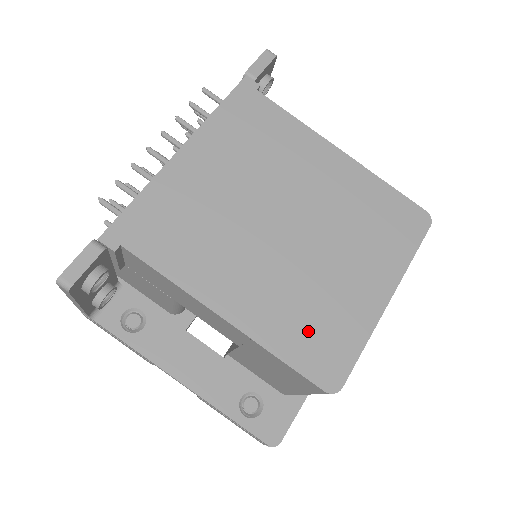
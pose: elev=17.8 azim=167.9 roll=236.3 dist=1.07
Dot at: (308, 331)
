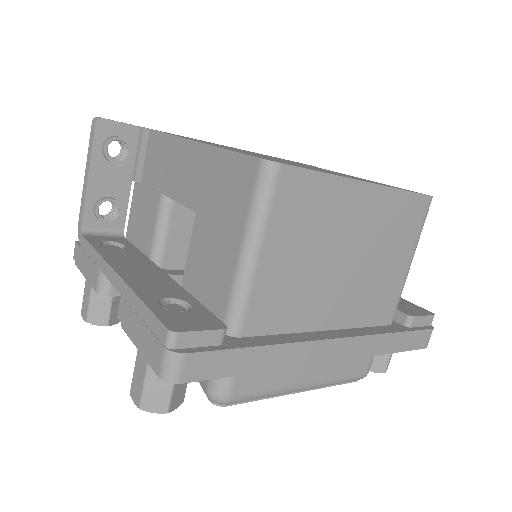
Dot at: (267, 158)
